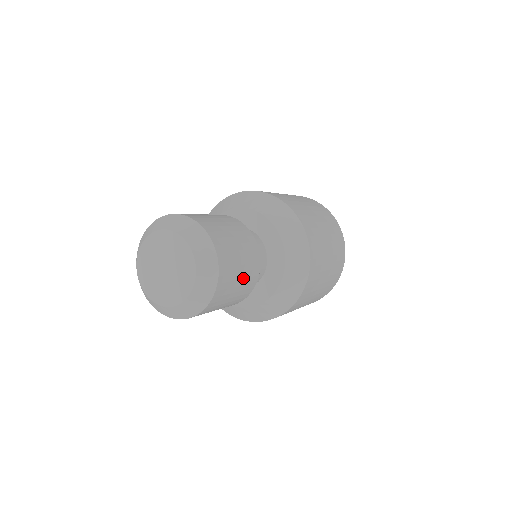
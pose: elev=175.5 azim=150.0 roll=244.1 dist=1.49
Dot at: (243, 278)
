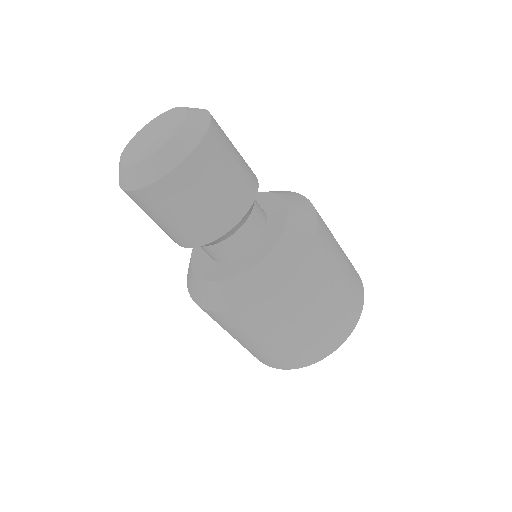
Dot at: (240, 156)
